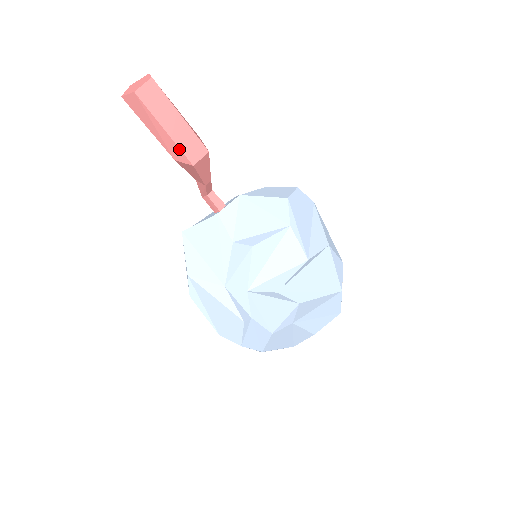
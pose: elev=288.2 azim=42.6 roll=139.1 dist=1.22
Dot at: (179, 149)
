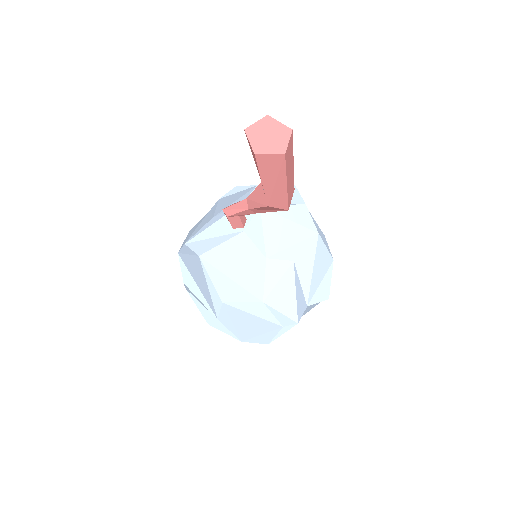
Dot at: (286, 199)
